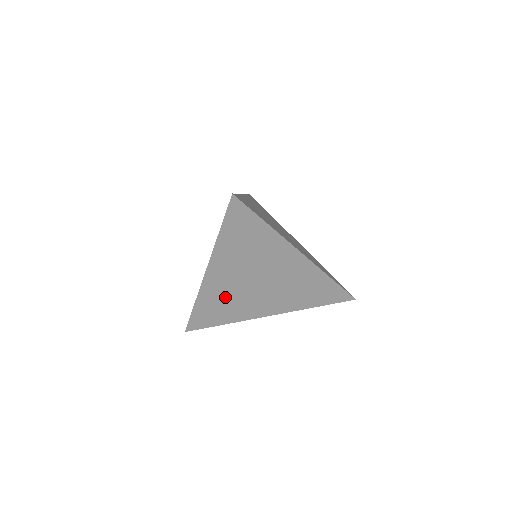
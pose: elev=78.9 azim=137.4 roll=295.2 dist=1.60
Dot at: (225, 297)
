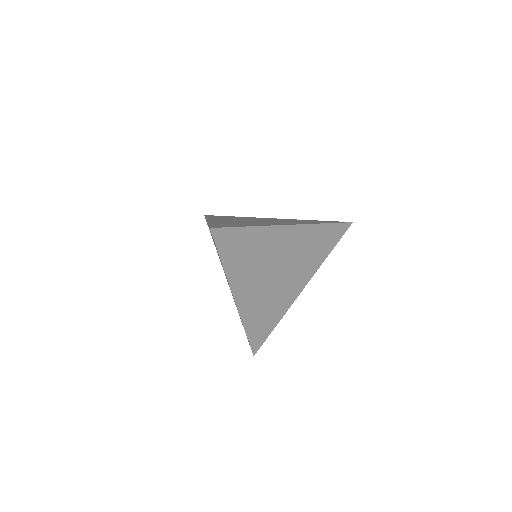
Dot at: (262, 305)
